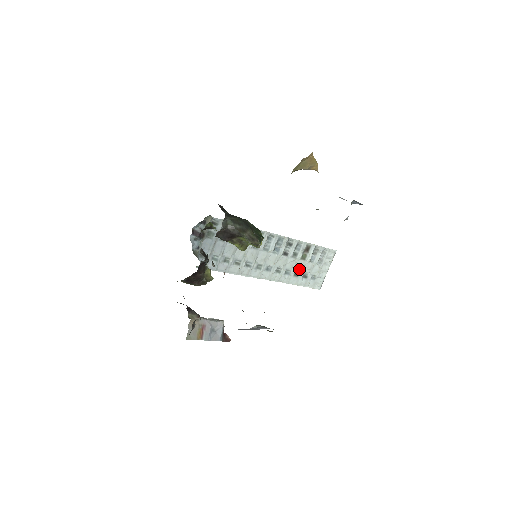
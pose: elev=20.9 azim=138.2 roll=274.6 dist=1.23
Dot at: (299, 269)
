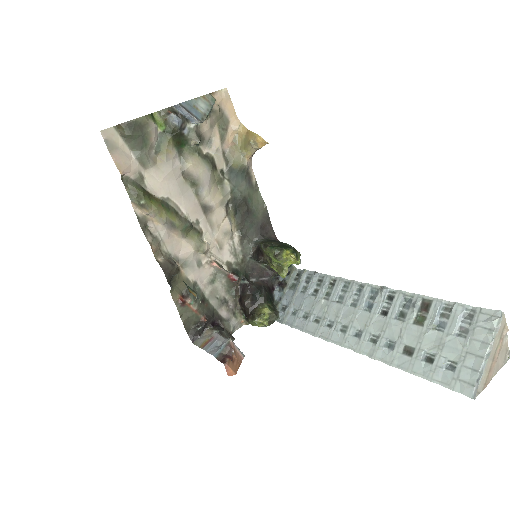
Dot at: (413, 342)
